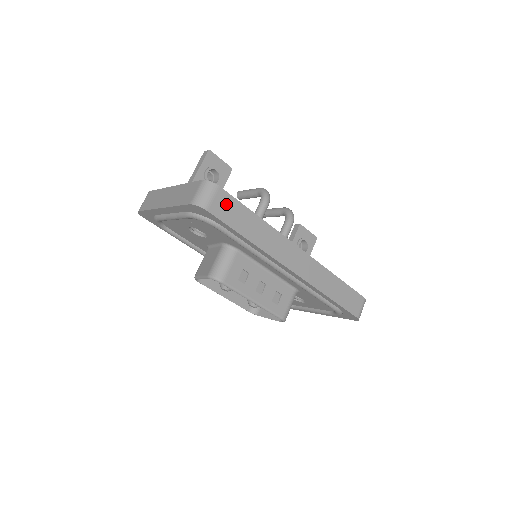
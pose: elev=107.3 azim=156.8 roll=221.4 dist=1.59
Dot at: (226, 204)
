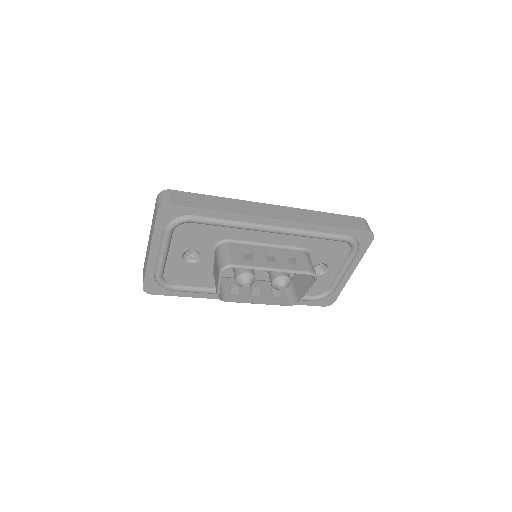
Dot at: (184, 197)
